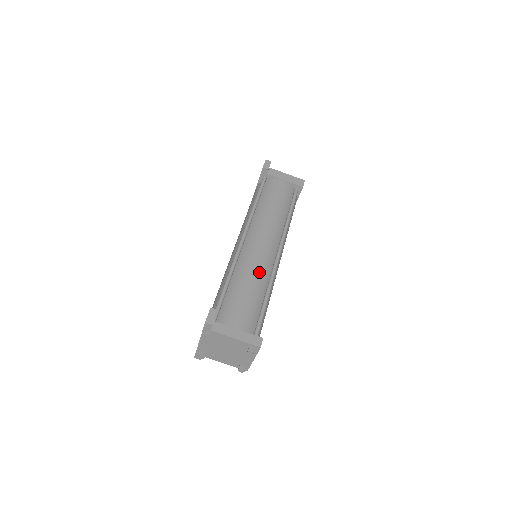
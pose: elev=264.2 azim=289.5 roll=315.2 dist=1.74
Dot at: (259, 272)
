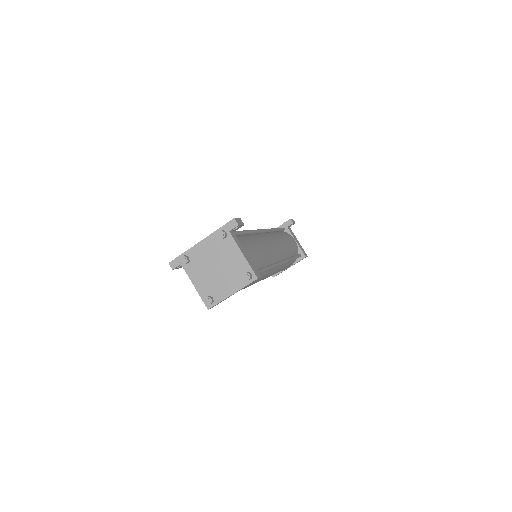
Dot at: (269, 251)
